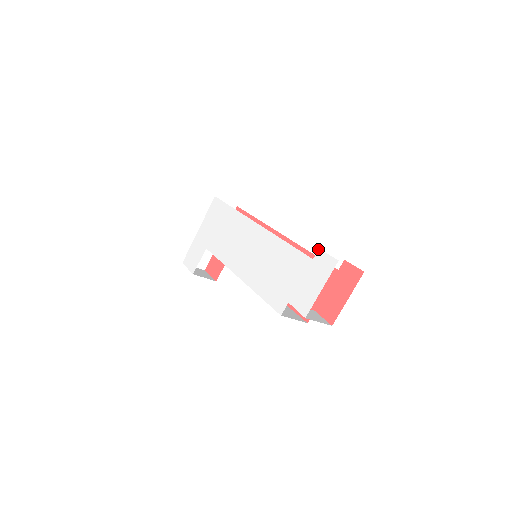
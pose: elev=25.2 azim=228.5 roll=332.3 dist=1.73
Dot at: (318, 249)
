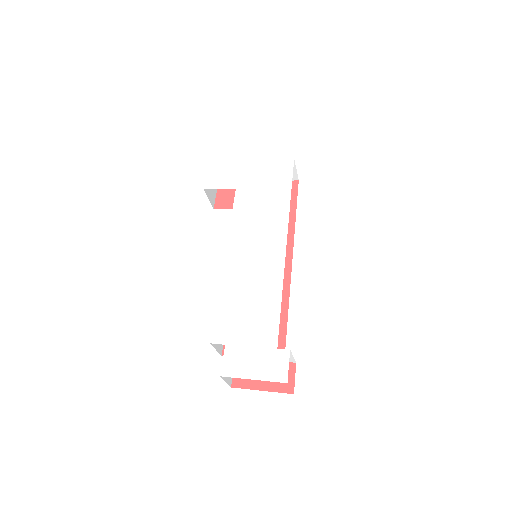
Dot at: occluded
